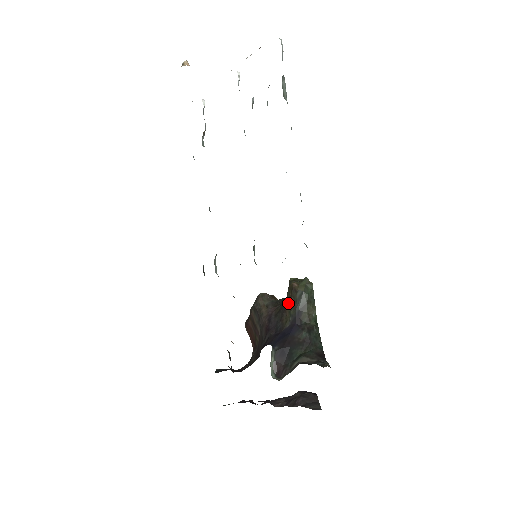
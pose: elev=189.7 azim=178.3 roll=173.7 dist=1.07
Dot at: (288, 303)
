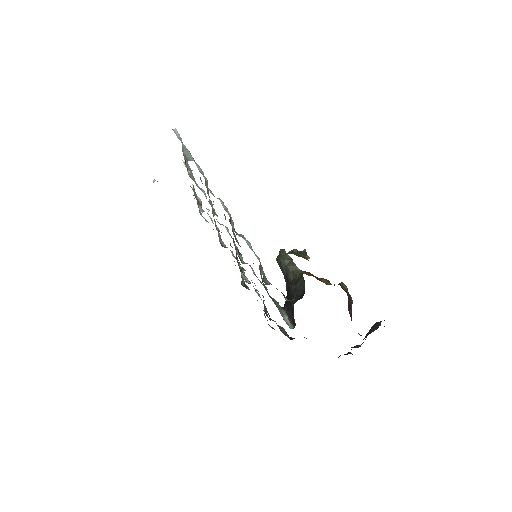
Dot at: occluded
